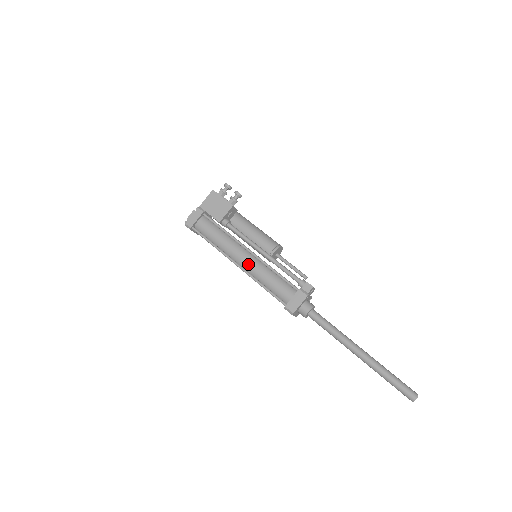
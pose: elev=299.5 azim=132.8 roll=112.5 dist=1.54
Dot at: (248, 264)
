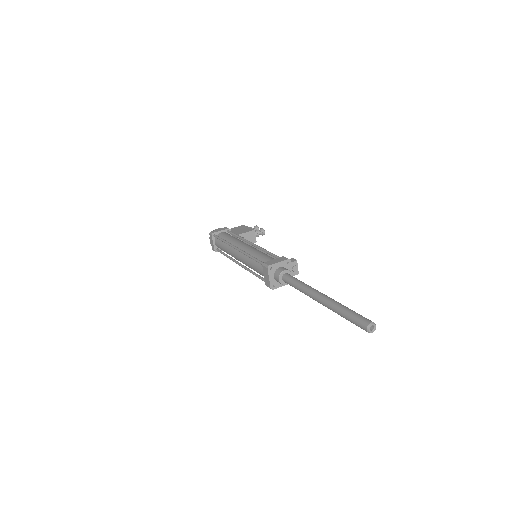
Dot at: (246, 248)
